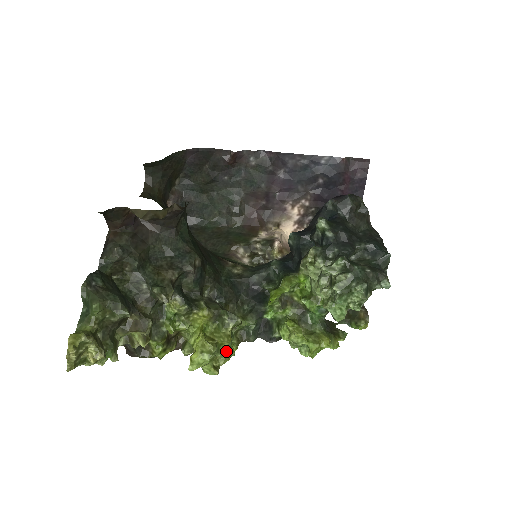
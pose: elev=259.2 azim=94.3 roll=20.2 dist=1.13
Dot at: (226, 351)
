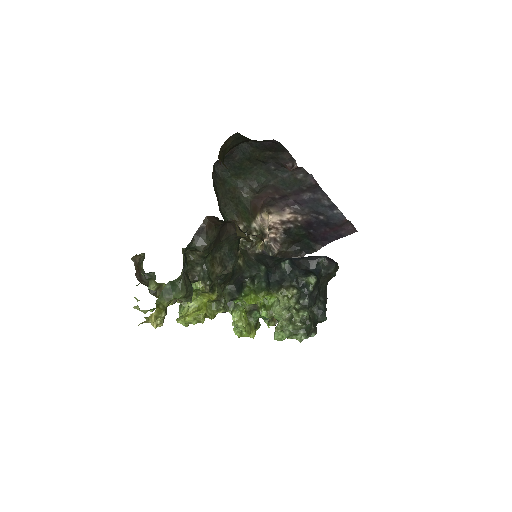
Dot at: occluded
